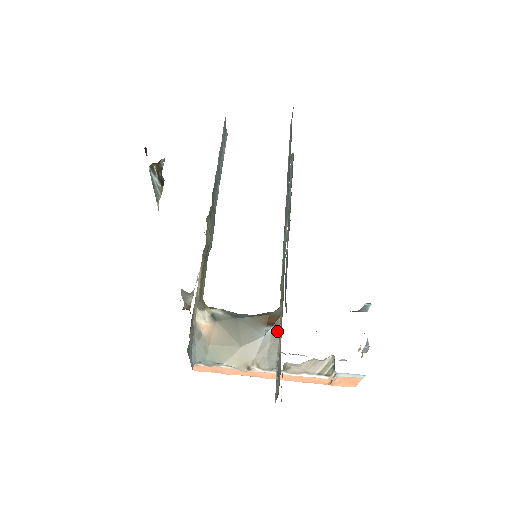
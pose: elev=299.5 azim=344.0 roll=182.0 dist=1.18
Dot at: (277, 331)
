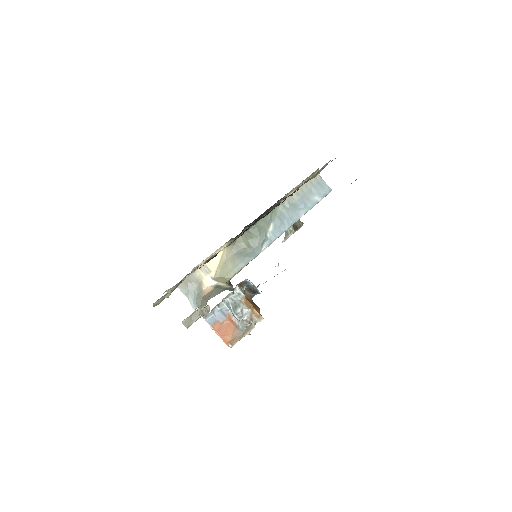
Dot at: occluded
